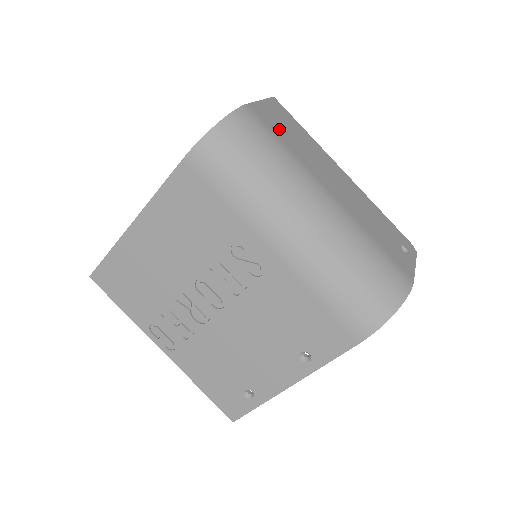
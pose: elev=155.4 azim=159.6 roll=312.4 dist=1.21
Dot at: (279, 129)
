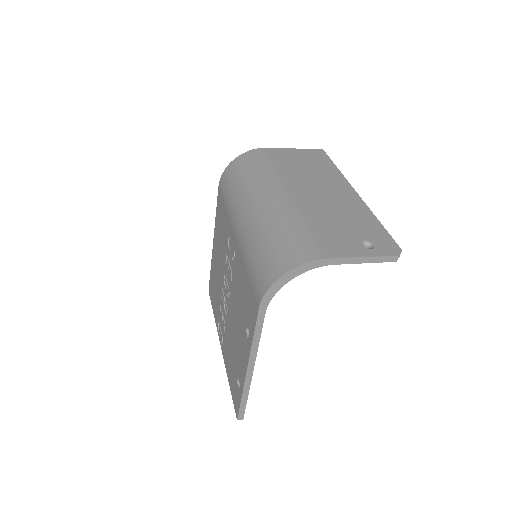
Dot at: (287, 161)
